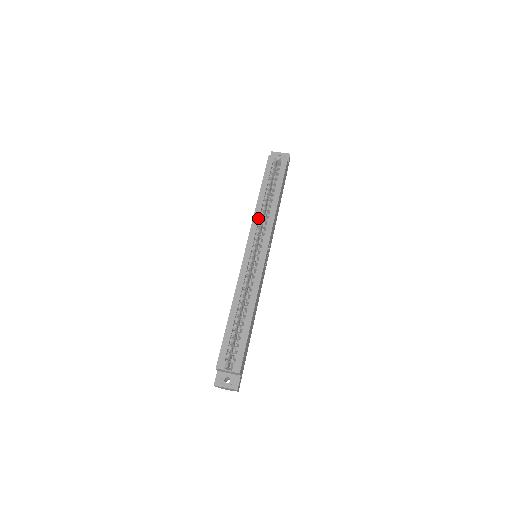
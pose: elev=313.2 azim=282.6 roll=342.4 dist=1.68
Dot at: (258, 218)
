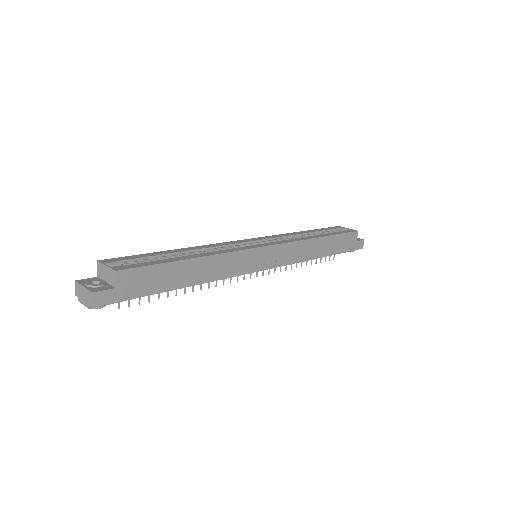
Dot at: (286, 235)
